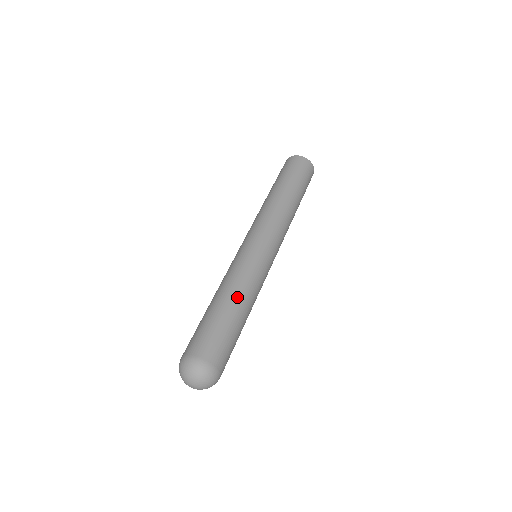
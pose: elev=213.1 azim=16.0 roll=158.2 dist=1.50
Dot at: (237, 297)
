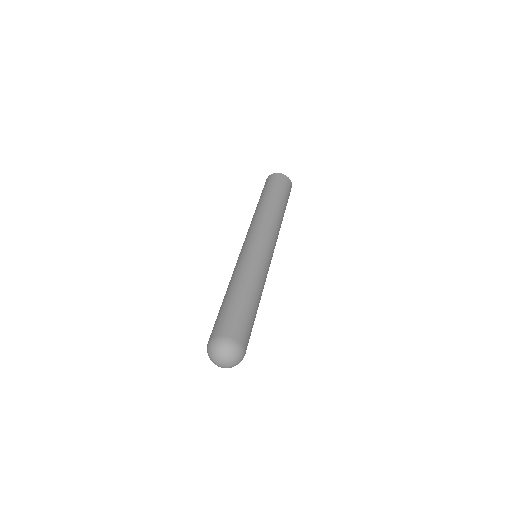
Dot at: (231, 286)
